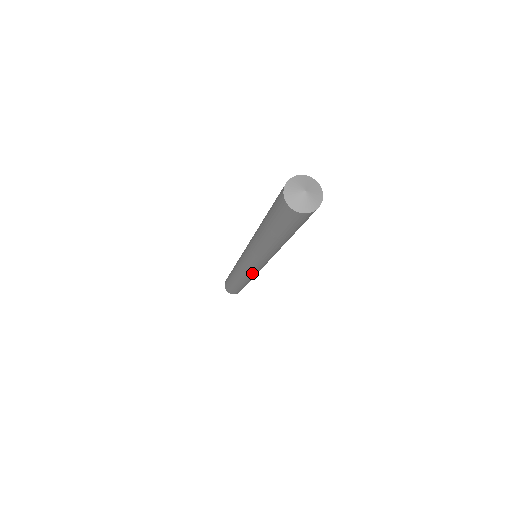
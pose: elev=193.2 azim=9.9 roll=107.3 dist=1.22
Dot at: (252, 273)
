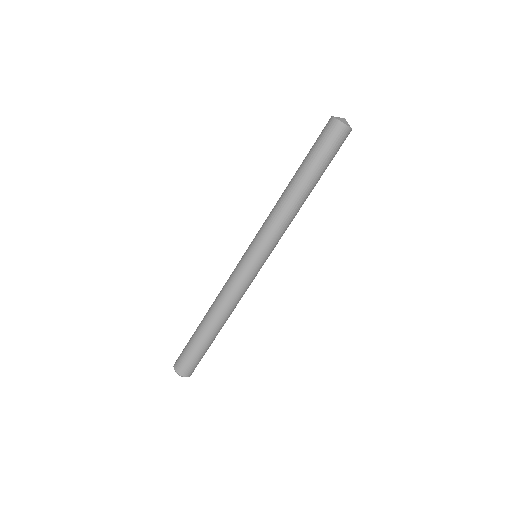
Dot at: (246, 279)
